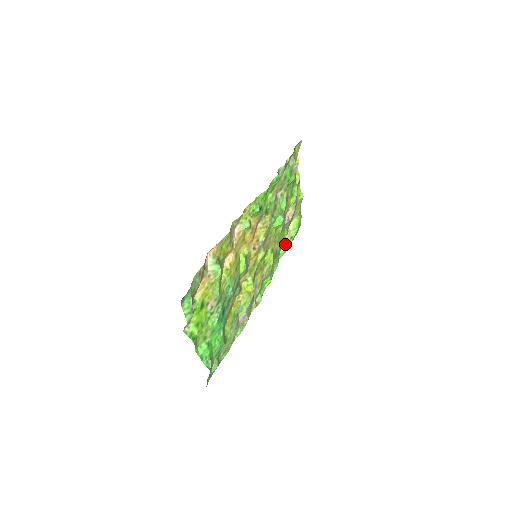
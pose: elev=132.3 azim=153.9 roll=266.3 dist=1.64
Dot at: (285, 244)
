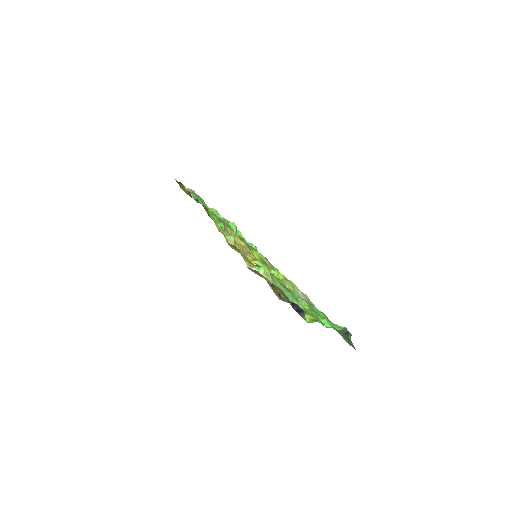
Dot at: occluded
